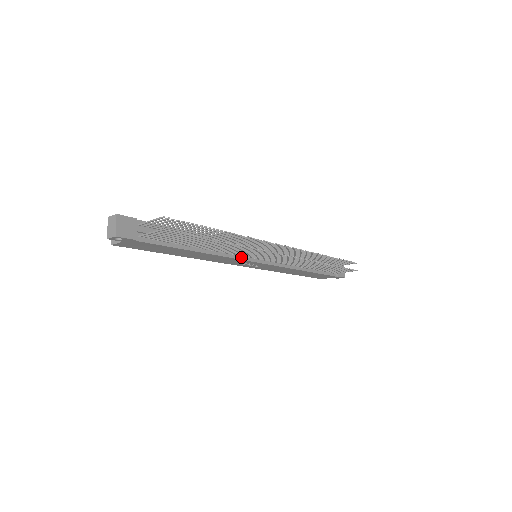
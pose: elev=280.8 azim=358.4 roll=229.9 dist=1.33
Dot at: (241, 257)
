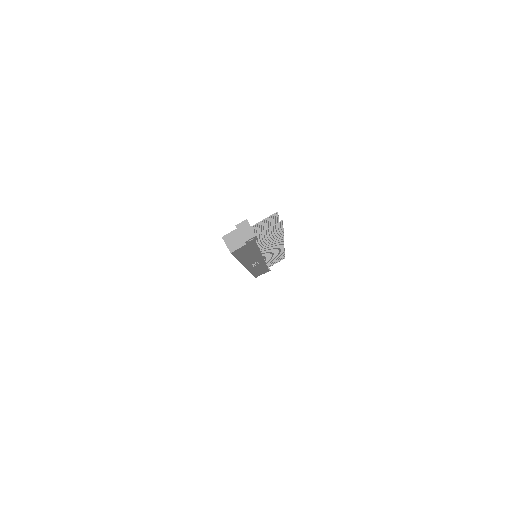
Dot at: occluded
